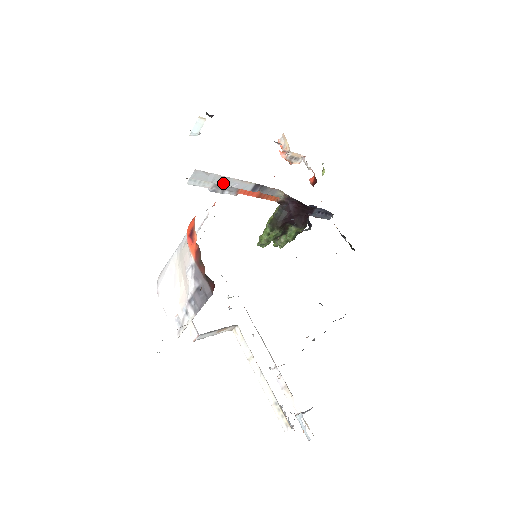
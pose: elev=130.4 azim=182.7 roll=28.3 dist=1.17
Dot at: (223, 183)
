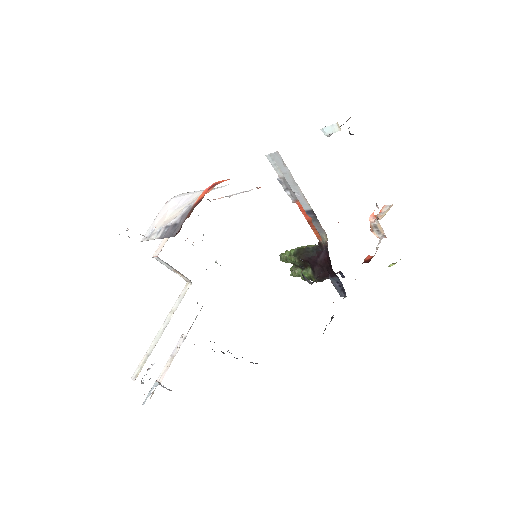
Dot at: (290, 183)
